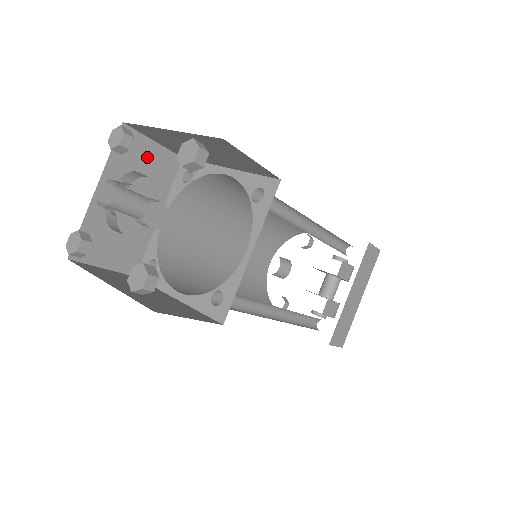
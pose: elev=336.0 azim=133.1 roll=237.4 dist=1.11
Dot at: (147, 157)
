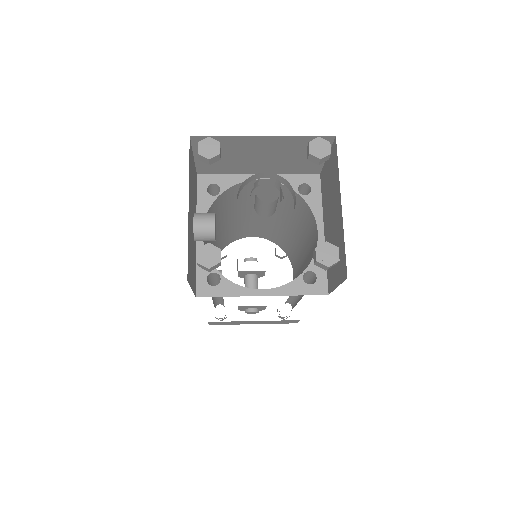
Dot at: (193, 172)
